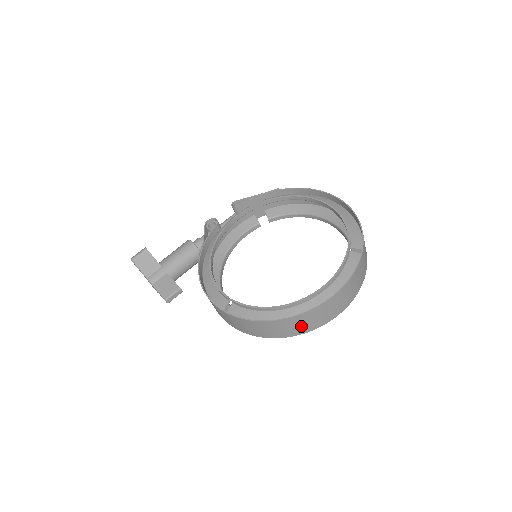
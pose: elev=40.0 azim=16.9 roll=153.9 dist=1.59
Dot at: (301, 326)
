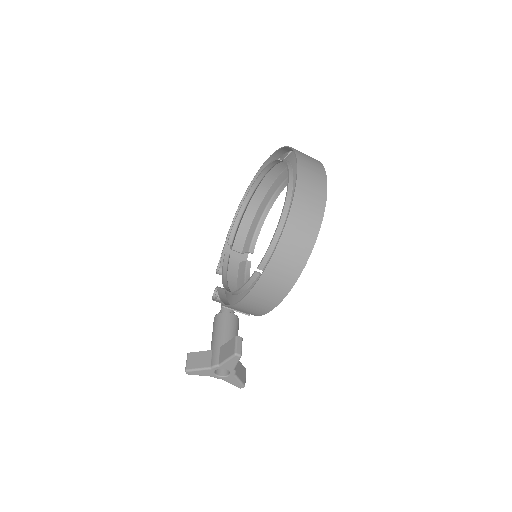
Dot at: (311, 207)
